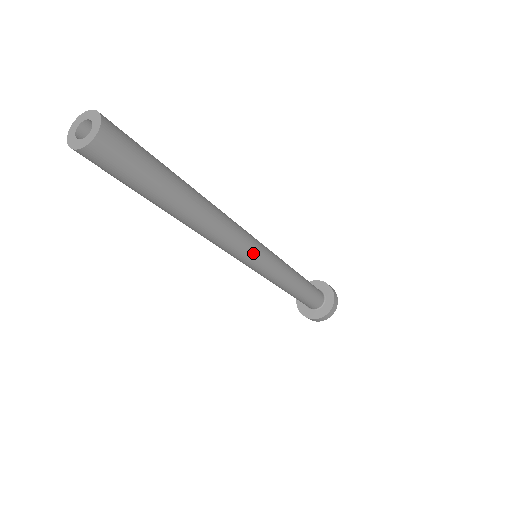
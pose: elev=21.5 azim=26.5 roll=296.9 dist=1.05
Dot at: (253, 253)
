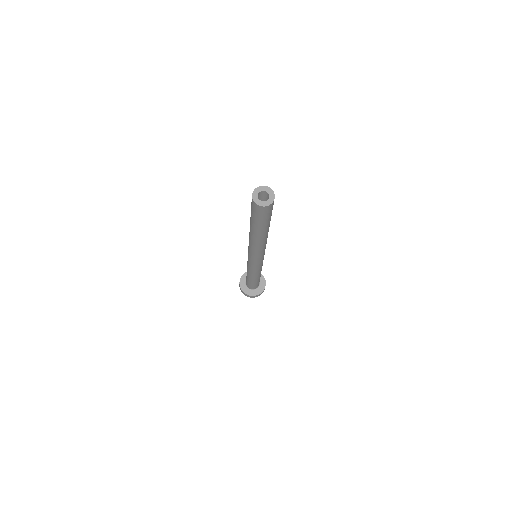
Dot at: (263, 256)
